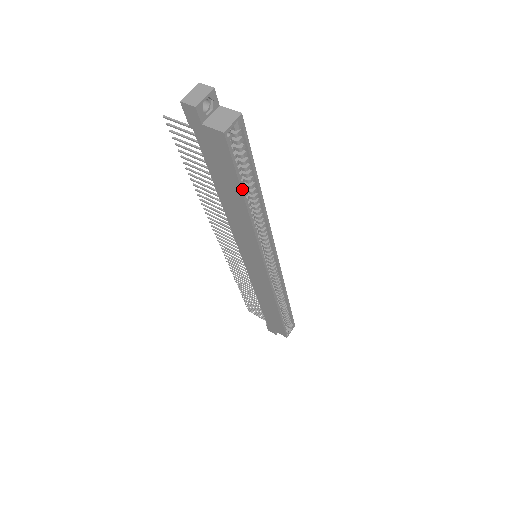
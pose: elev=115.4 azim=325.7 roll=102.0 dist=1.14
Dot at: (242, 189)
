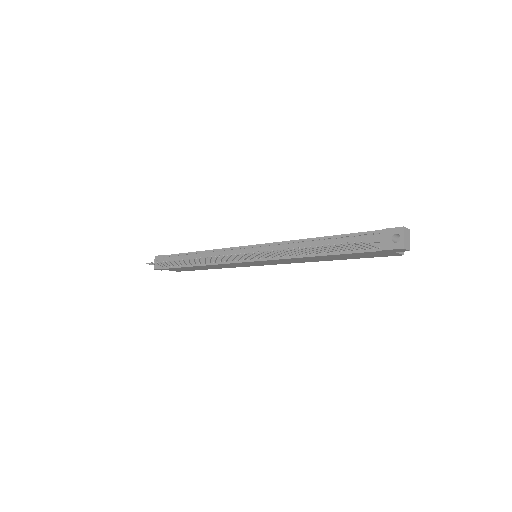
Dot at: (352, 258)
